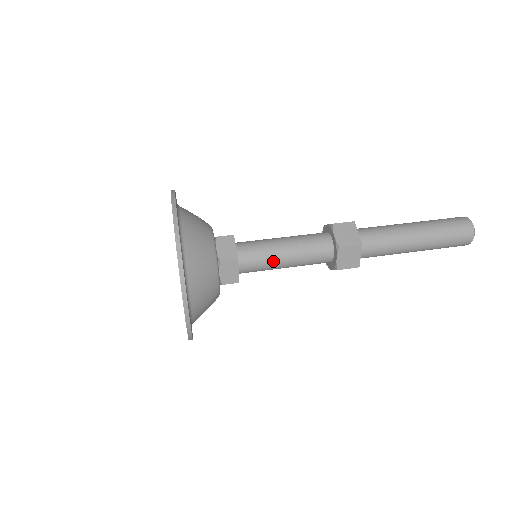
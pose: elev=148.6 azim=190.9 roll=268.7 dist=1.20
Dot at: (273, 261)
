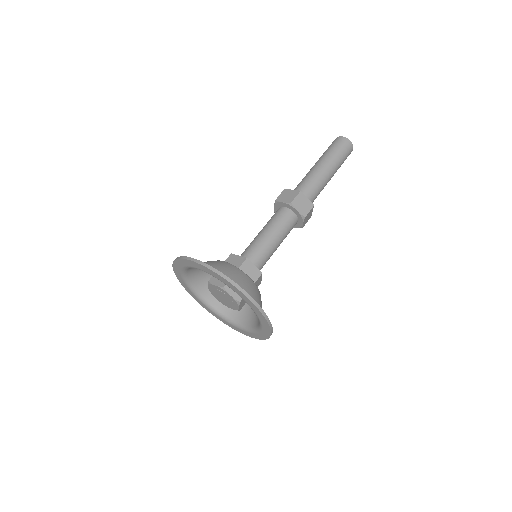
Dot at: (267, 245)
